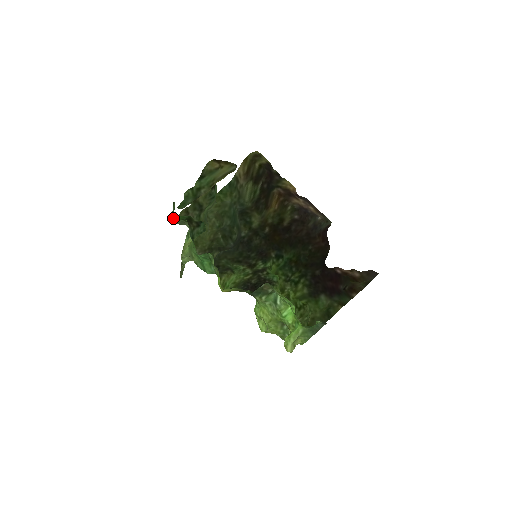
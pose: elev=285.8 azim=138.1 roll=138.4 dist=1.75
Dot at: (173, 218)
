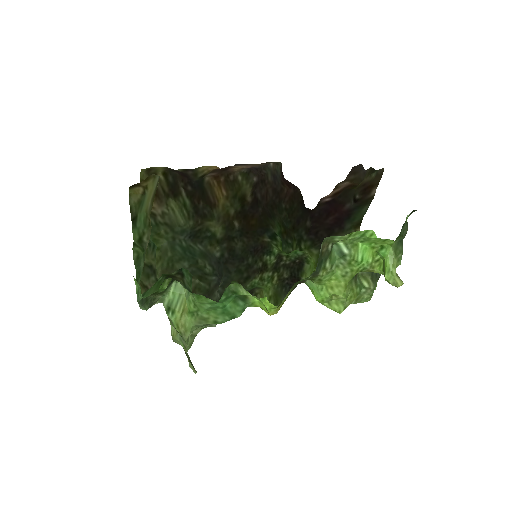
Dot at: occluded
